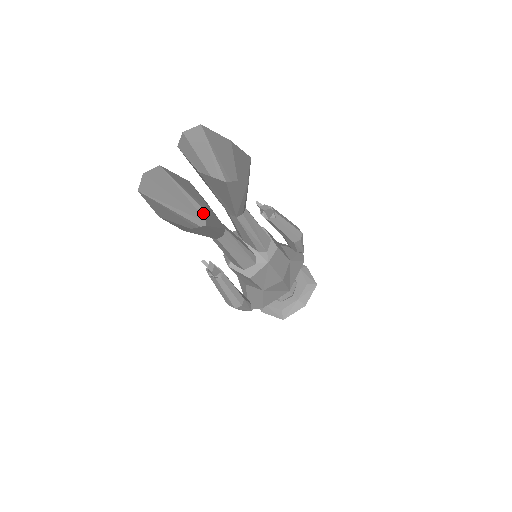
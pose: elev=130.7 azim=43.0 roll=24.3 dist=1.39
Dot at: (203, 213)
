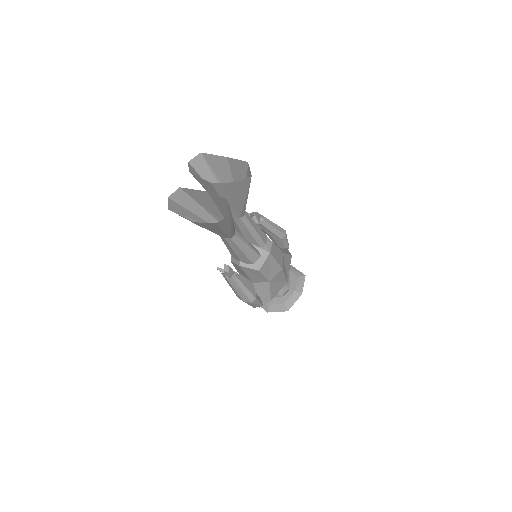
Dot at: (215, 222)
